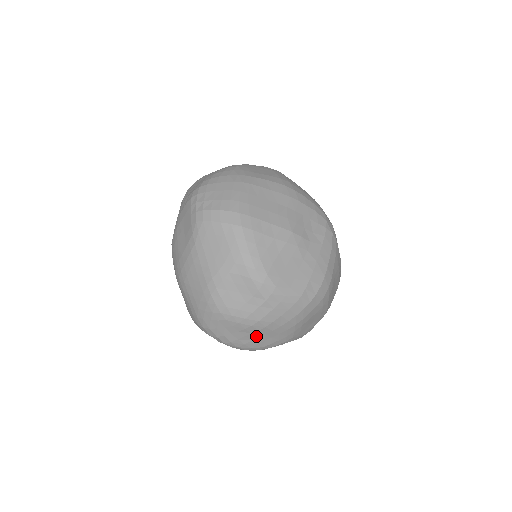
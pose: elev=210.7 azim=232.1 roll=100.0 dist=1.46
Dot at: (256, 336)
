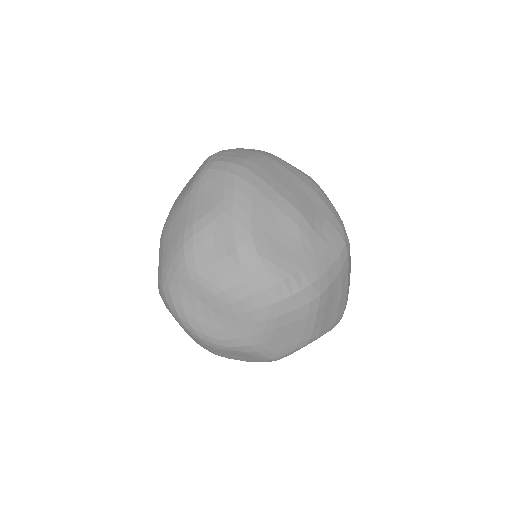
Dot at: (216, 316)
